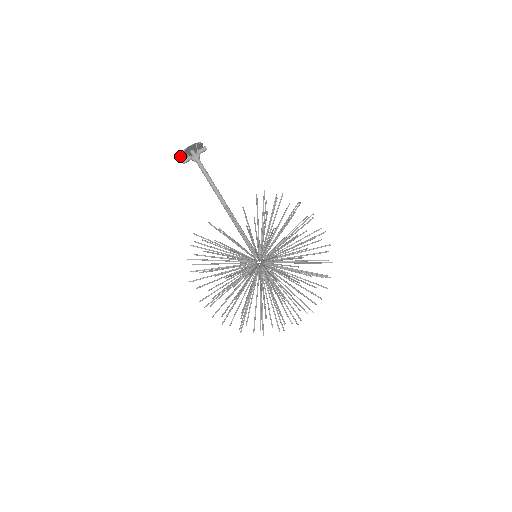
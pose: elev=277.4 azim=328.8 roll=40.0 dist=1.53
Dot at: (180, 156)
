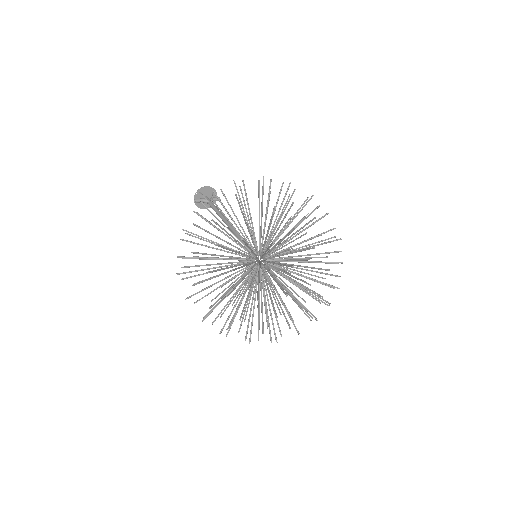
Dot at: (194, 196)
